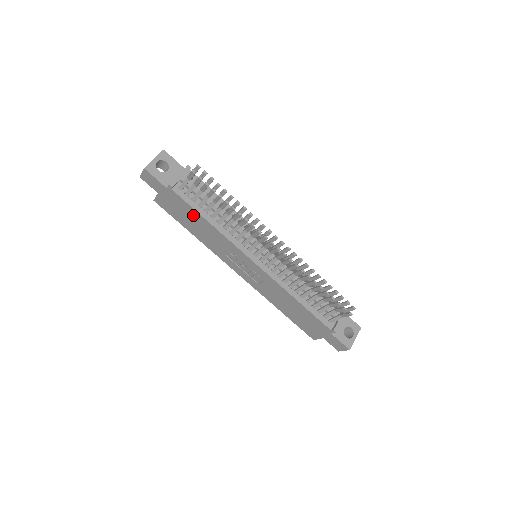
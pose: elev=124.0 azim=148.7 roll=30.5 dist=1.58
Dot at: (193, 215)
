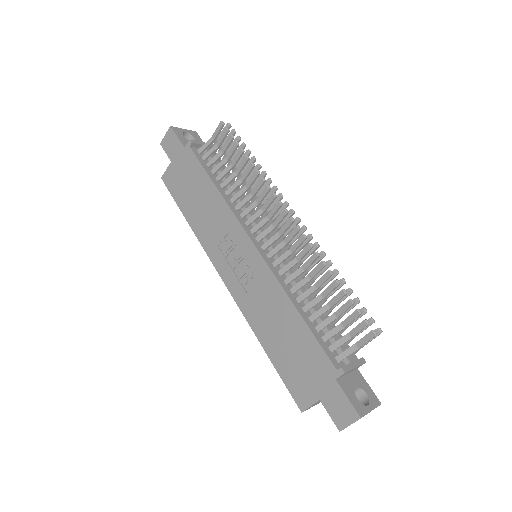
Dot at: (200, 182)
